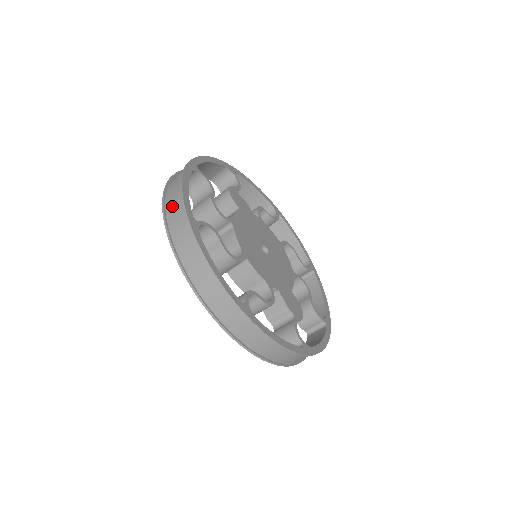
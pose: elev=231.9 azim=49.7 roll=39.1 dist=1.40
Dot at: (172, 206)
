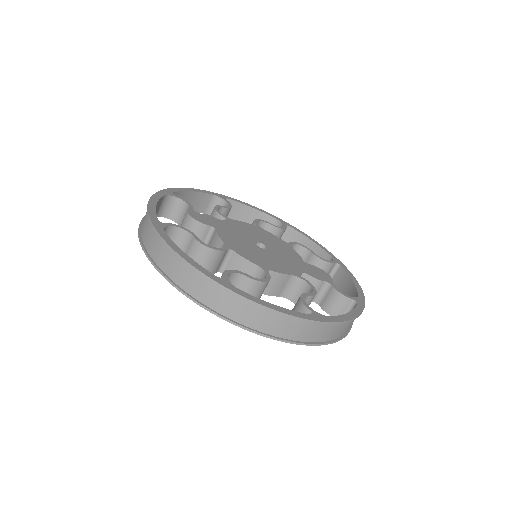
Dot at: (185, 280)
